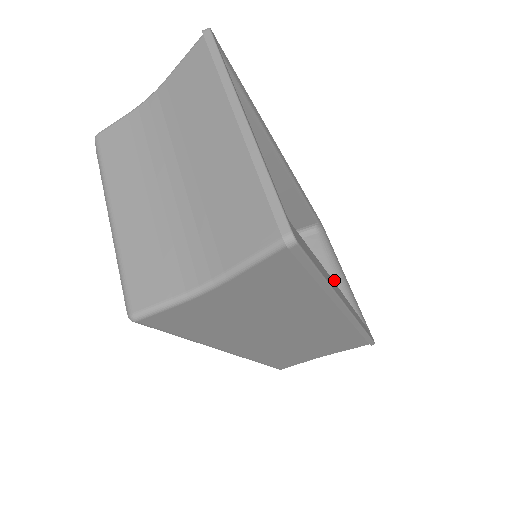
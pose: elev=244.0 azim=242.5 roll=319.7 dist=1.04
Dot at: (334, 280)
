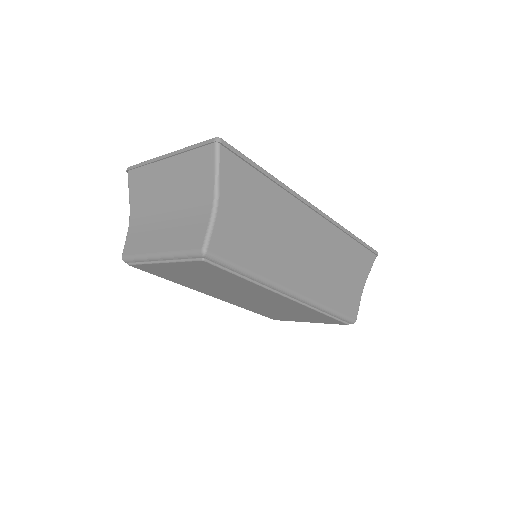
Dot at: occluded
